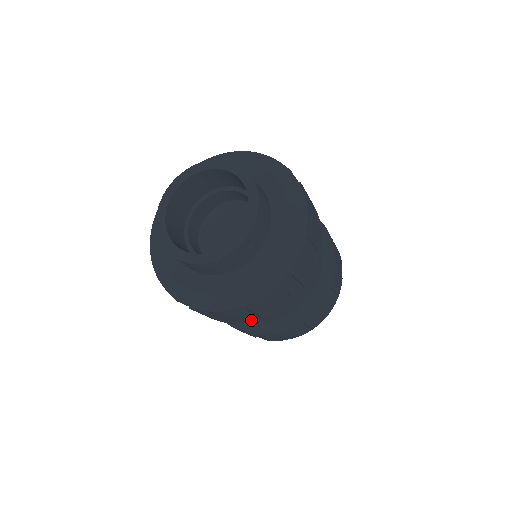
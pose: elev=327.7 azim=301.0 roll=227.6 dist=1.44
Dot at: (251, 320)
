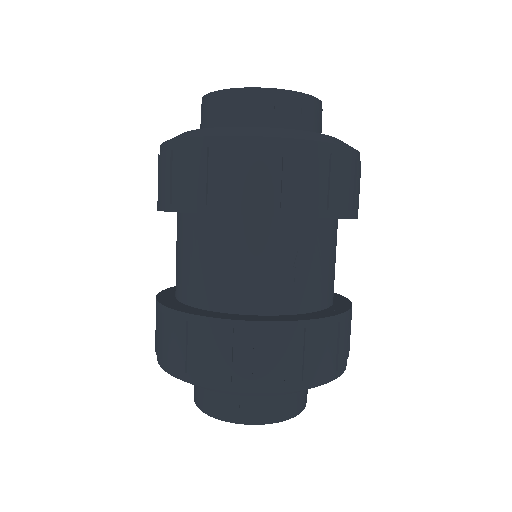
Dot at: (195, 200)
